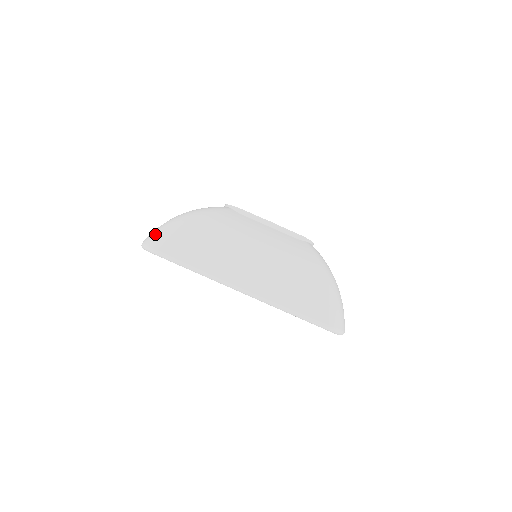
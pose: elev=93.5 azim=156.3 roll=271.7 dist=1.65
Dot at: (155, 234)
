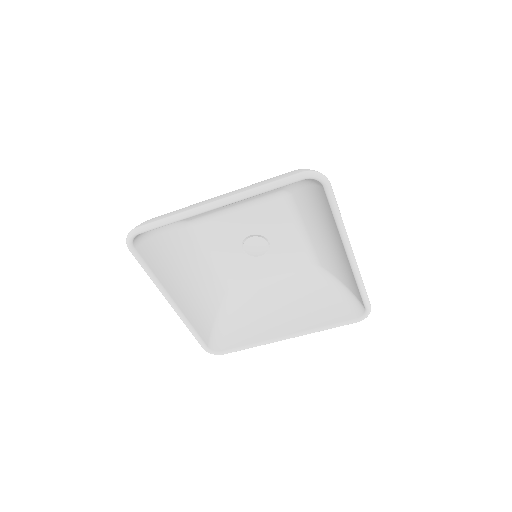
Dot at: occluded
